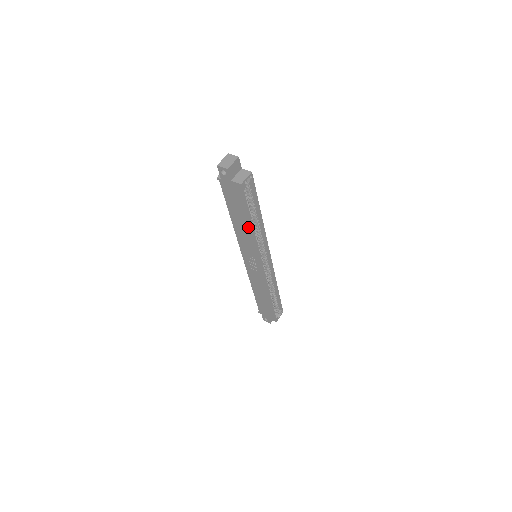
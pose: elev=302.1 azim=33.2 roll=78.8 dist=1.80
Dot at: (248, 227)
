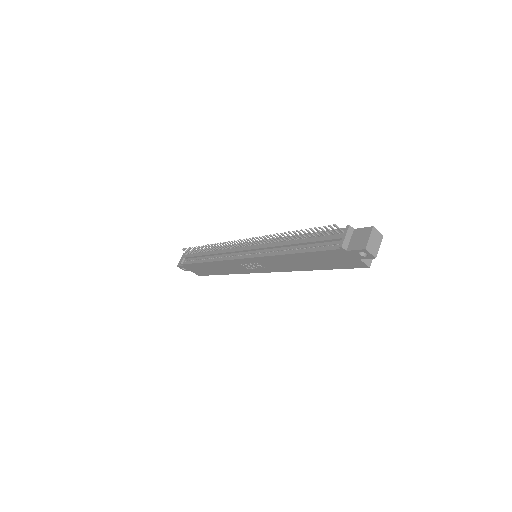
Dot at: (306, 267)
